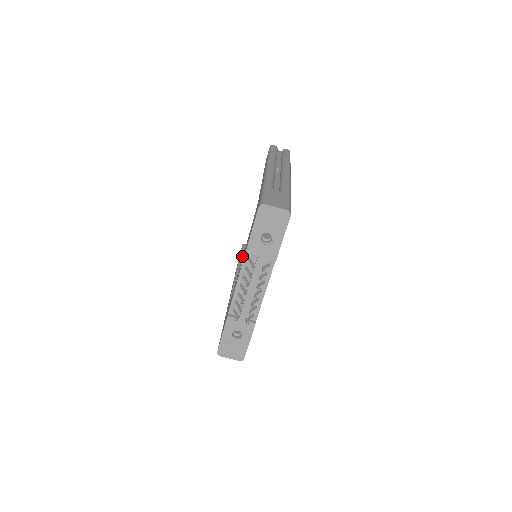
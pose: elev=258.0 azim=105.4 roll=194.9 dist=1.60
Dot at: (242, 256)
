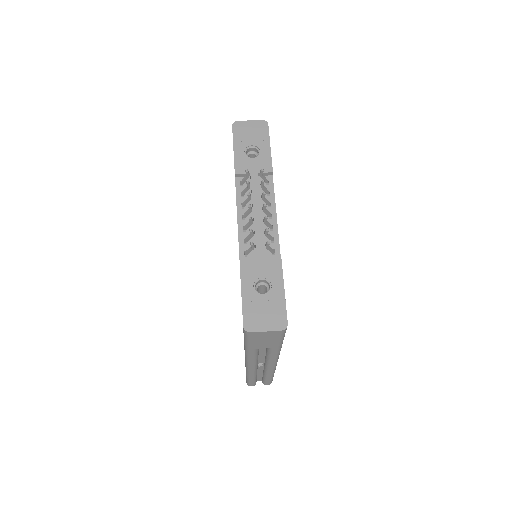
Dot at: occluded
